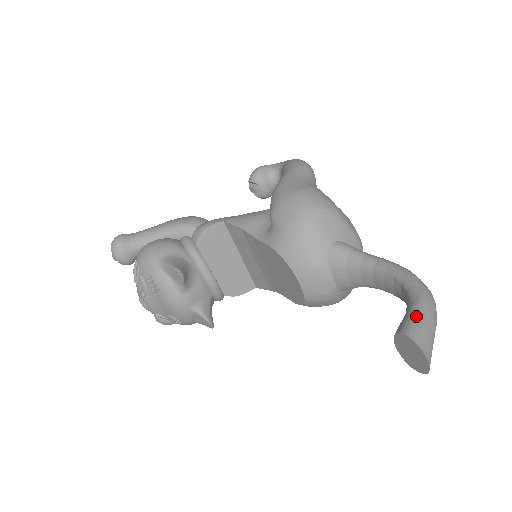
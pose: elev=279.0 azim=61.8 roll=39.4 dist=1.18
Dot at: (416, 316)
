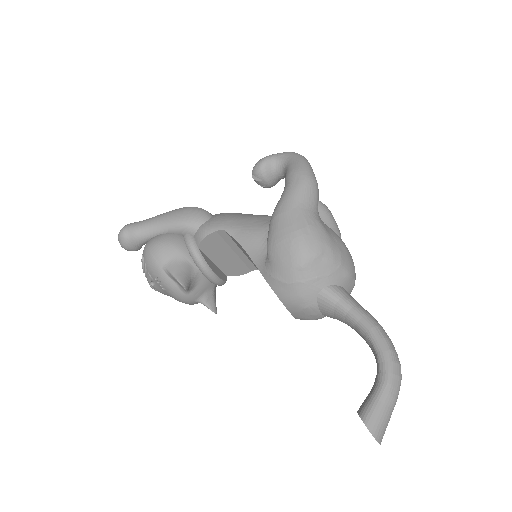
Dot at: (378, 402)
